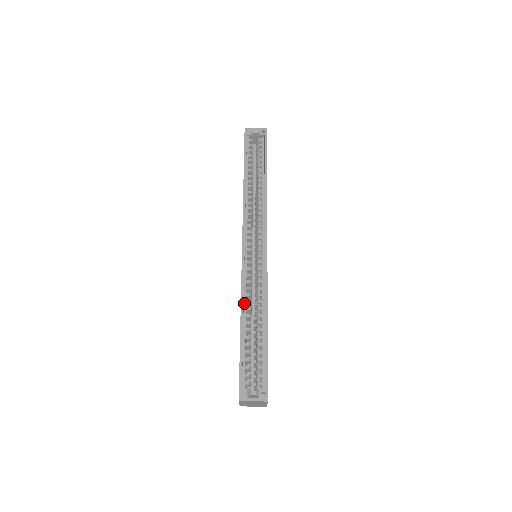
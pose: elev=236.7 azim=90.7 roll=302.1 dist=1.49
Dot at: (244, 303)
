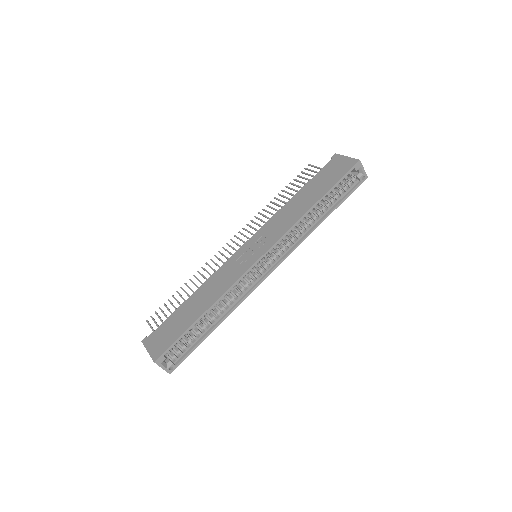
Dot at: (220, 298)
